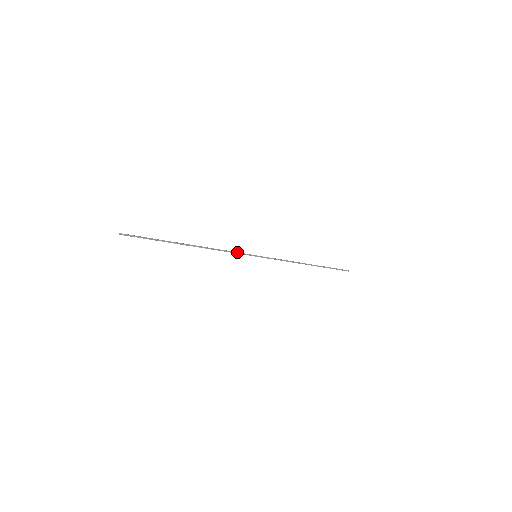
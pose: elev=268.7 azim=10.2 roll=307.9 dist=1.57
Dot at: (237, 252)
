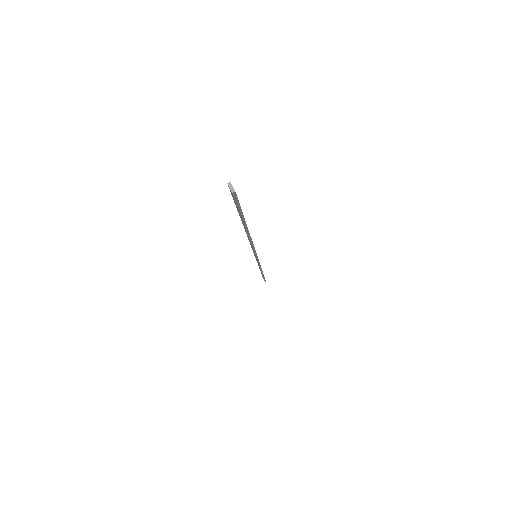
Dot at: occluded
